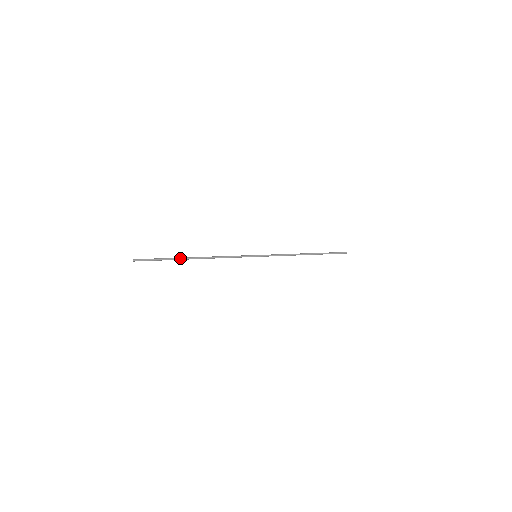
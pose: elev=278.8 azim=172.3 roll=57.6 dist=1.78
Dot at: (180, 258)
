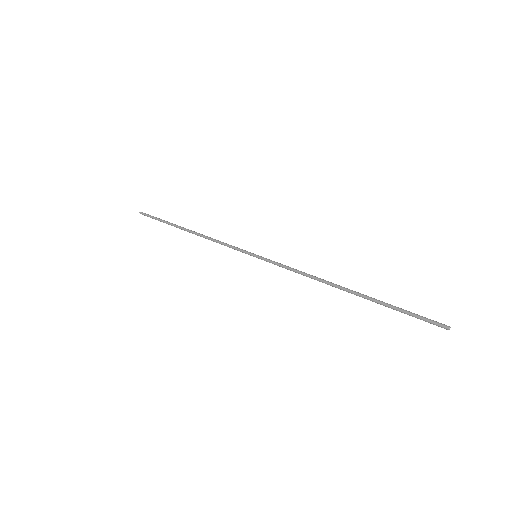
Dot at: (175, 224)
